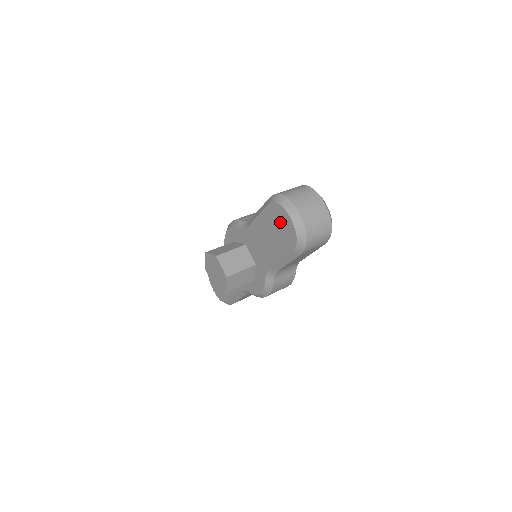
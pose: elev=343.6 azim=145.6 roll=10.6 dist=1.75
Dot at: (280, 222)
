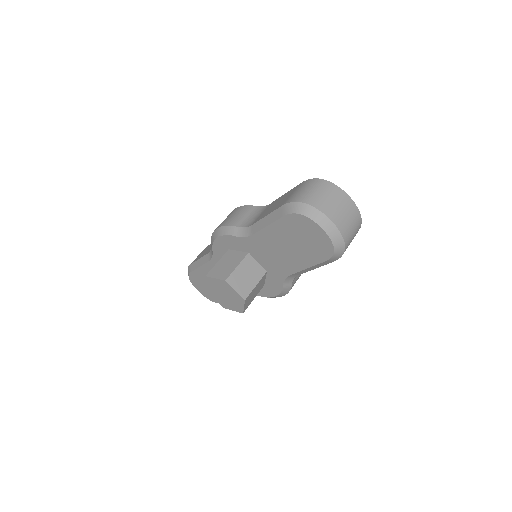
Dot at: (306, 233)
